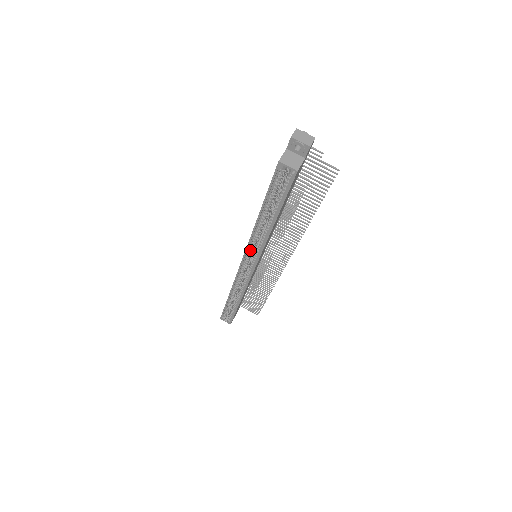
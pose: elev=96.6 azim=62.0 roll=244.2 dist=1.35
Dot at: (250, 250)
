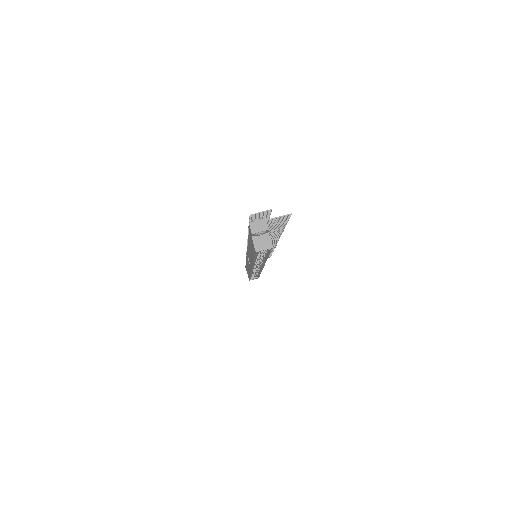
Dot at: occluded
